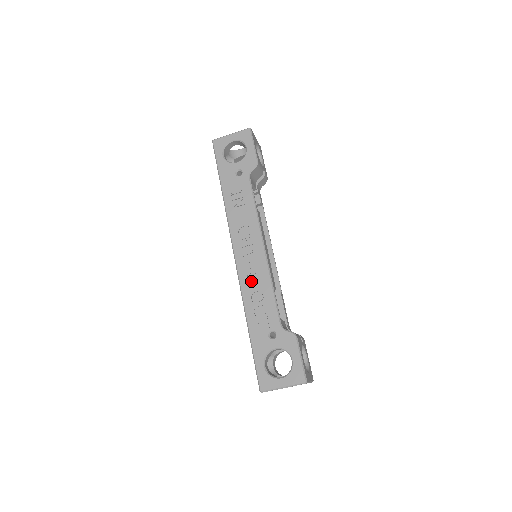
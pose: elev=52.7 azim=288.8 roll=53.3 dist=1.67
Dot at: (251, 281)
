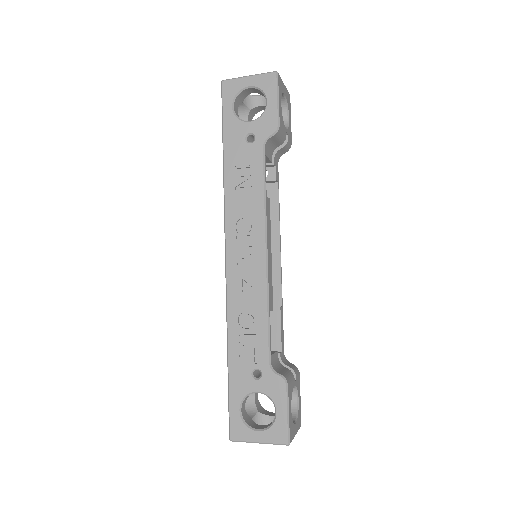
Dot at: (241, 296)
